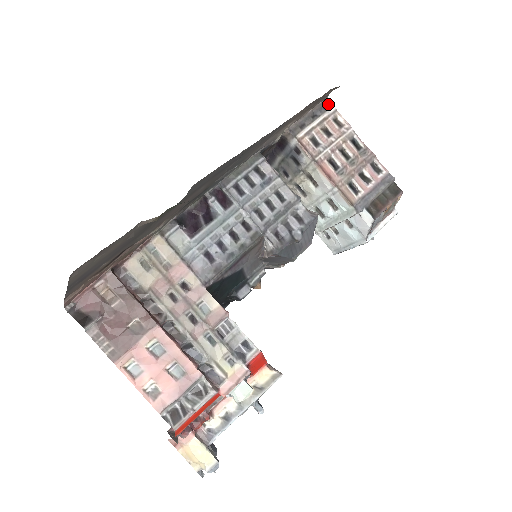
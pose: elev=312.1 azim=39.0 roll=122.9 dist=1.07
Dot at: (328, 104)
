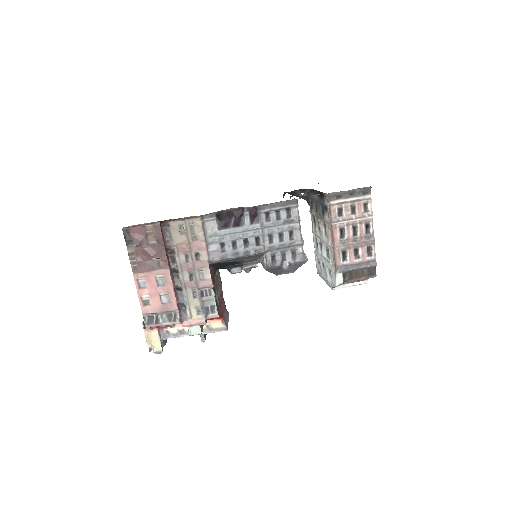
Dot at: (368, 191)
